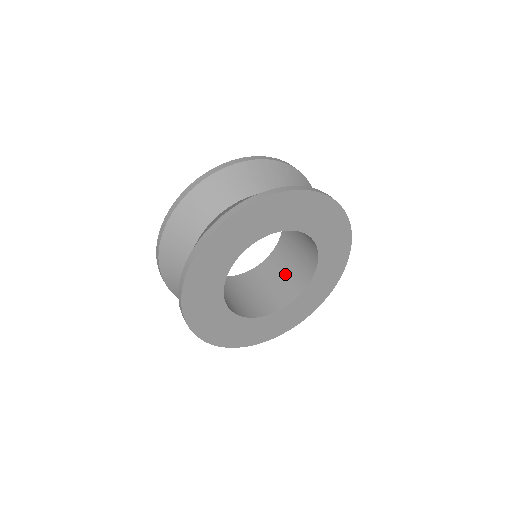
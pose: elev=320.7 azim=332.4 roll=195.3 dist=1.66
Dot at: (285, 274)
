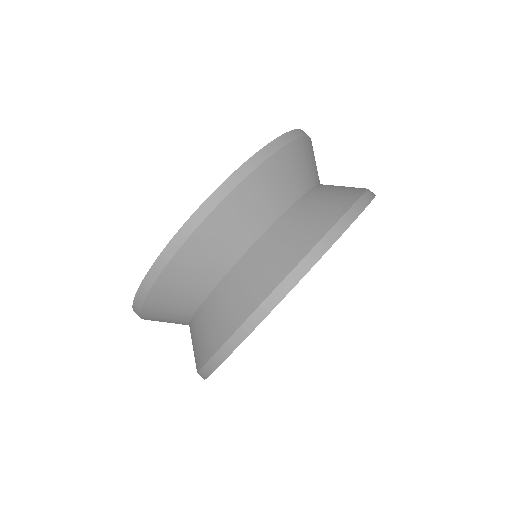
Dot at: occluded
